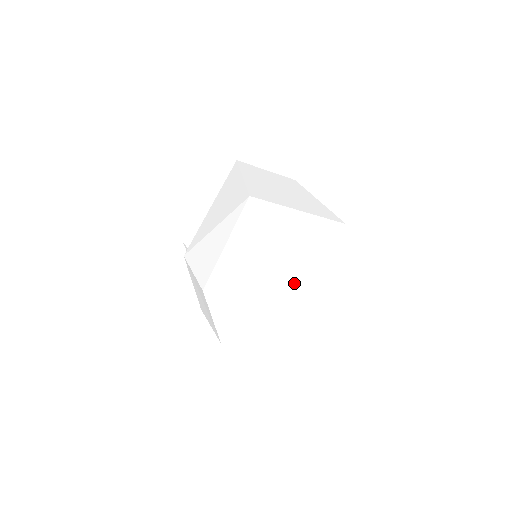
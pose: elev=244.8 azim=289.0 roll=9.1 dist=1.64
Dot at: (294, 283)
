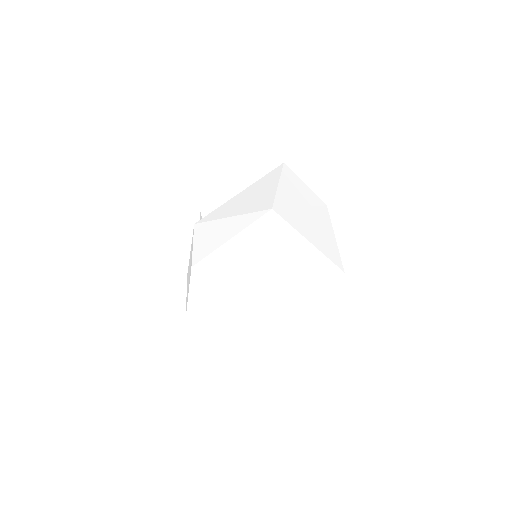
Dot at: (272, 300)
